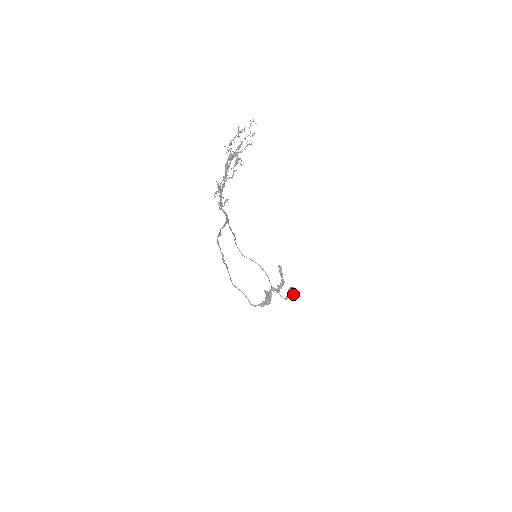
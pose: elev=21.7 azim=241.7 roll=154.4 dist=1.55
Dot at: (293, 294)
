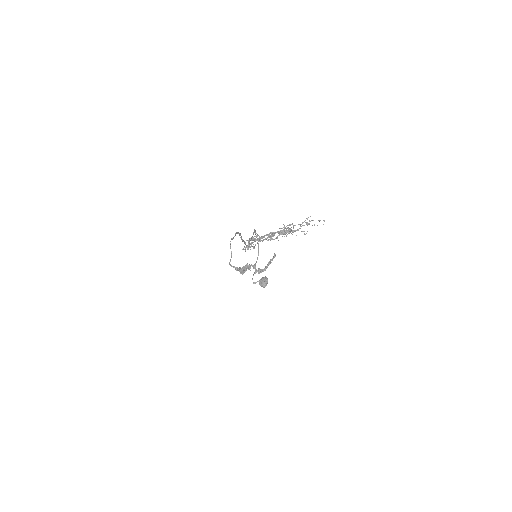
Dot at: (262, 285)
